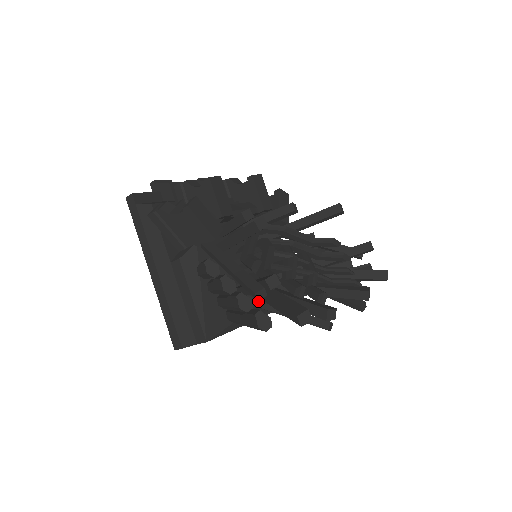
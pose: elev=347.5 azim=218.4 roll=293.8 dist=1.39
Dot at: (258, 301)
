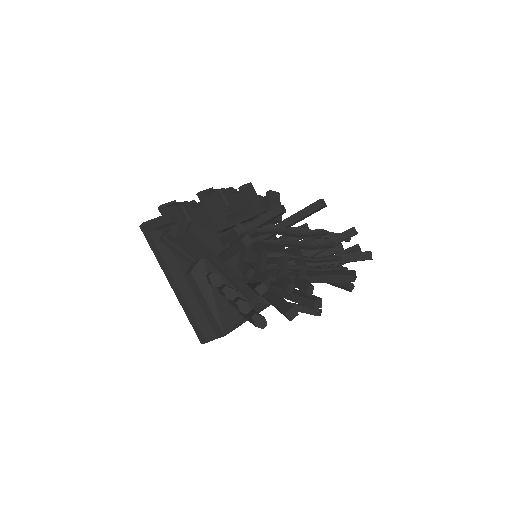
Dot at: (260, 298)
